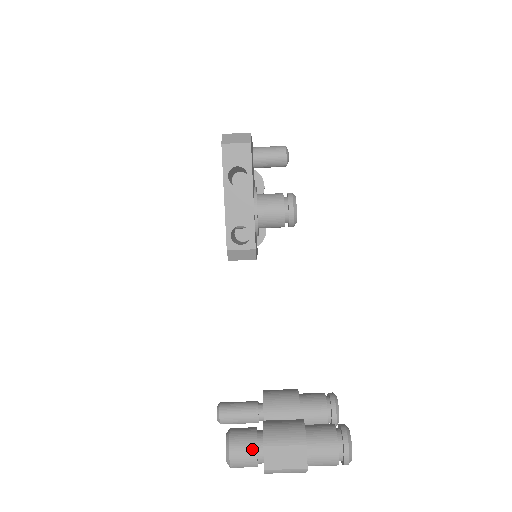
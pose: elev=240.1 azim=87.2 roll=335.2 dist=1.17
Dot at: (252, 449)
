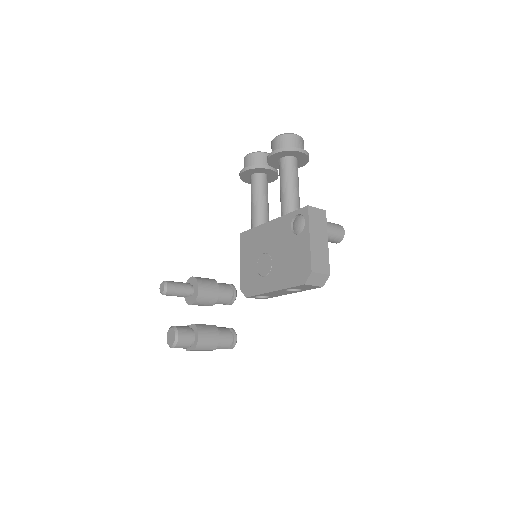
Dot at: (187, 347)
